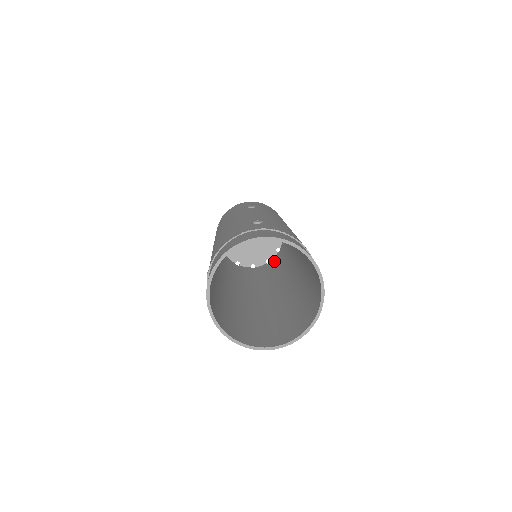
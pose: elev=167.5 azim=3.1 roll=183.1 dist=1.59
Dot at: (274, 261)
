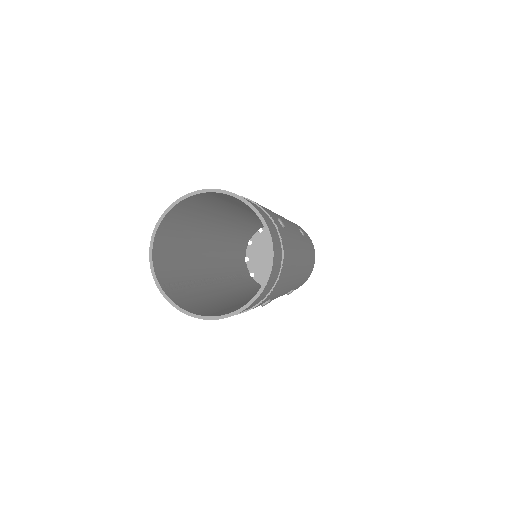
Dot at: occluded
